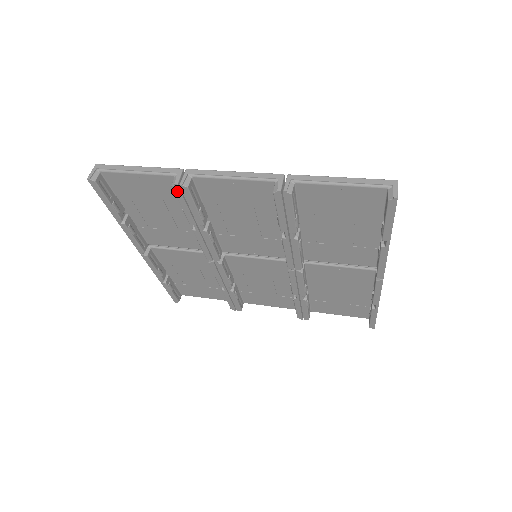
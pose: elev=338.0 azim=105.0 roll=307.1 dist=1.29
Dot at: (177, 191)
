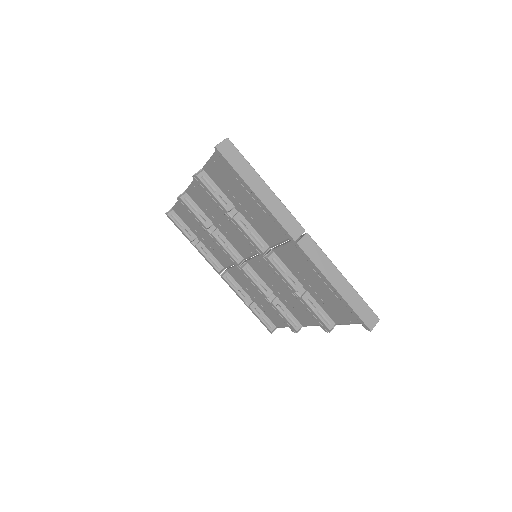
Dot at: (181, 203)
